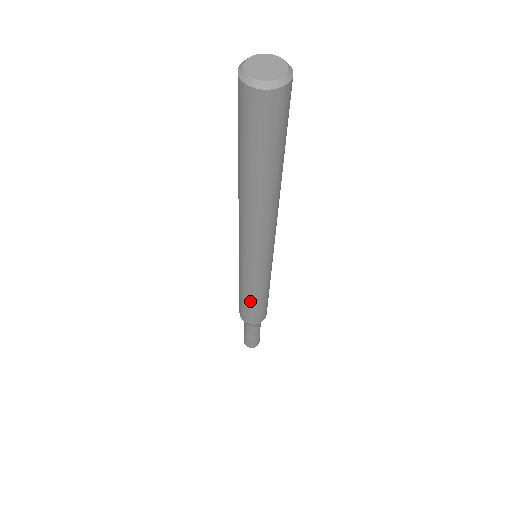
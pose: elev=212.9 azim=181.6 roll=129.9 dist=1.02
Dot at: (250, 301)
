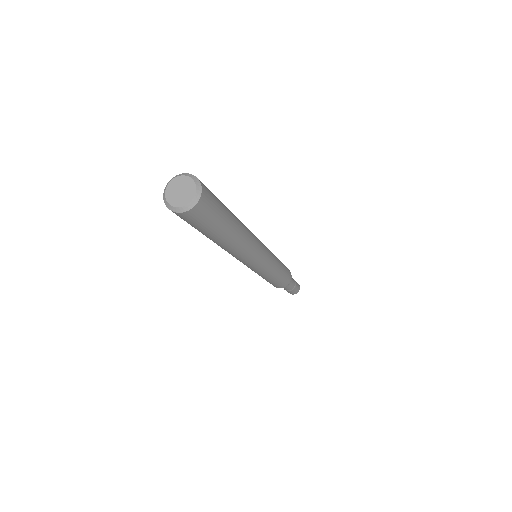
Dot at: (272, 280)
